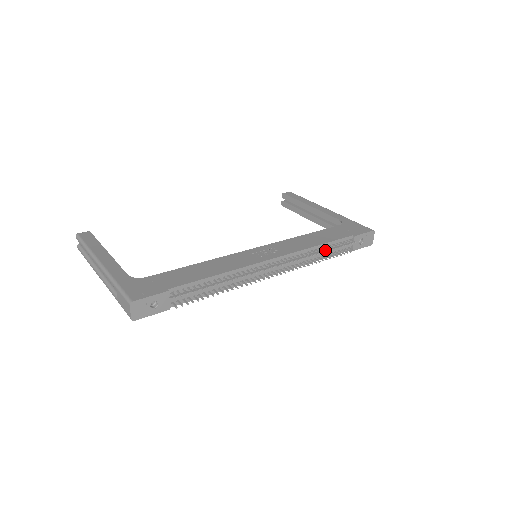
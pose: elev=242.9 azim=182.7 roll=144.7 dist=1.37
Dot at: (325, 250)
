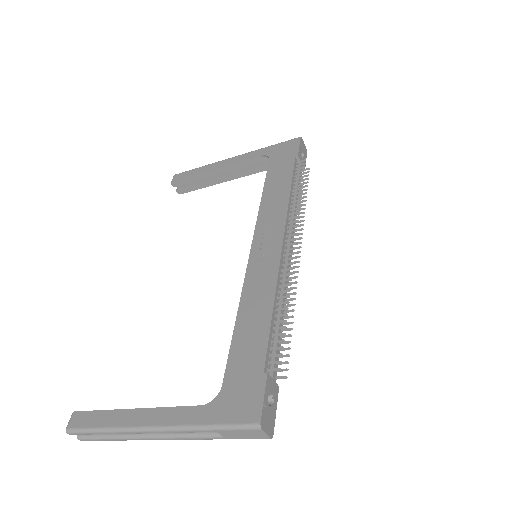
Dot at: (296, 191)
